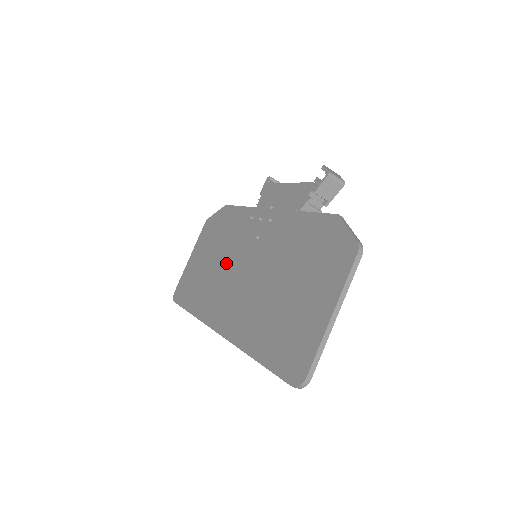
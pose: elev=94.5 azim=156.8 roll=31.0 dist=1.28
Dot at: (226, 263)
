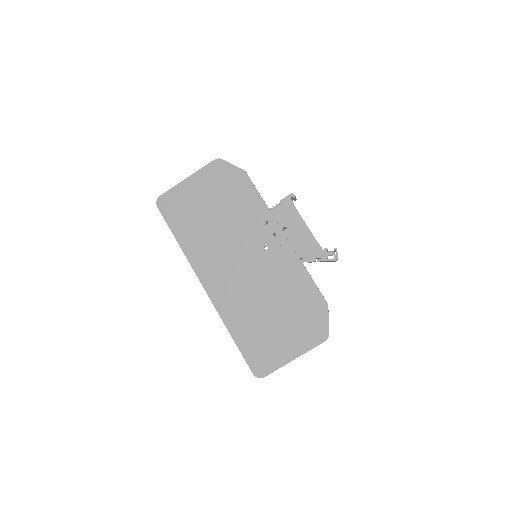
Dot at: (229, 236)
